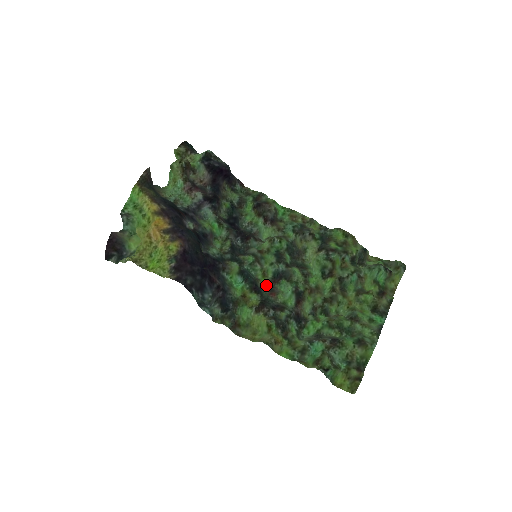
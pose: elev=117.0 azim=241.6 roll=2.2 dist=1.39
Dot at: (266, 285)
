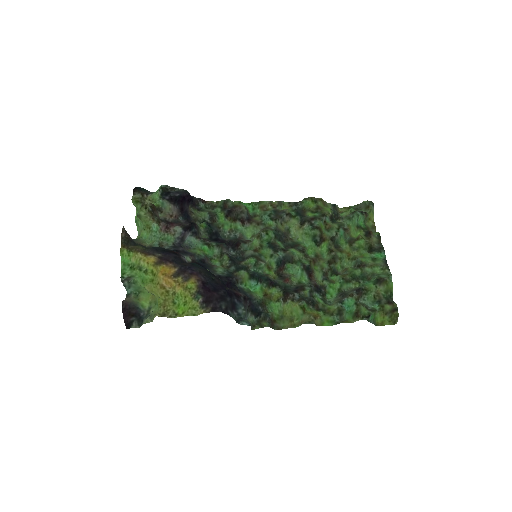
Dot at: (276, 276)
